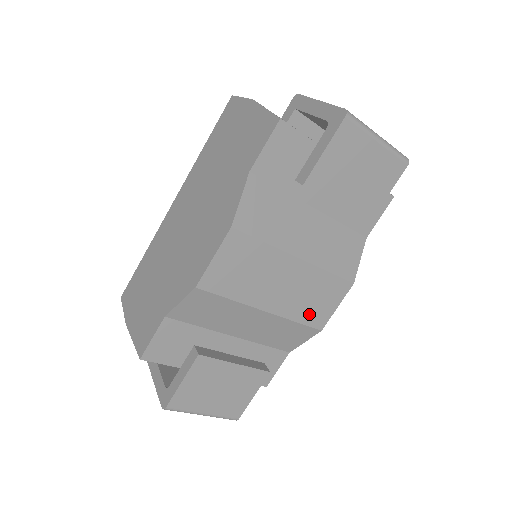
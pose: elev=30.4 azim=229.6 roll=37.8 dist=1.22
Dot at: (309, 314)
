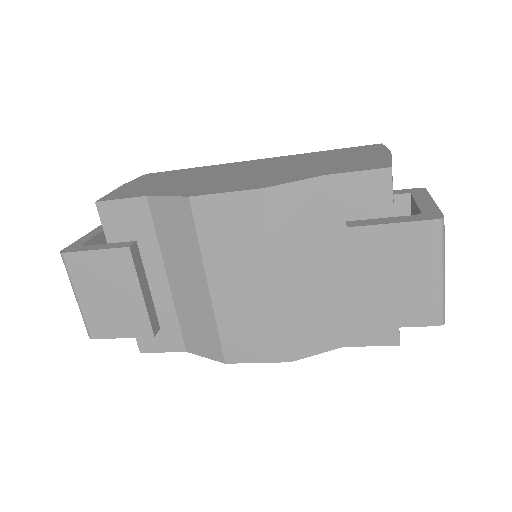
Dot at: (233, 336)
